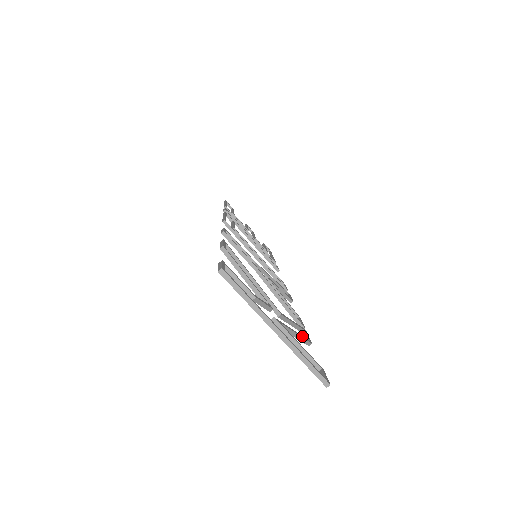
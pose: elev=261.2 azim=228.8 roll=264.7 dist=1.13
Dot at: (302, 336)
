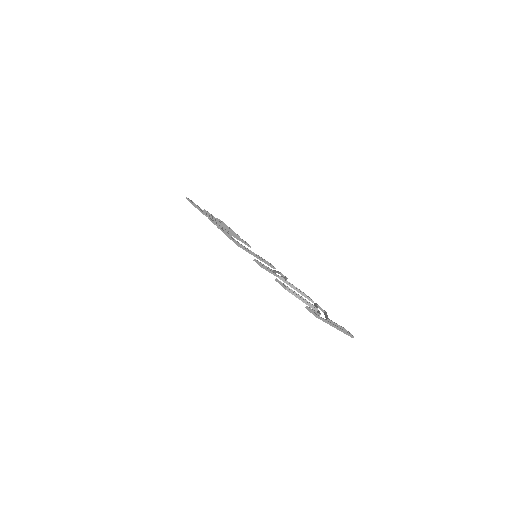
Dot at: (326, 313)
